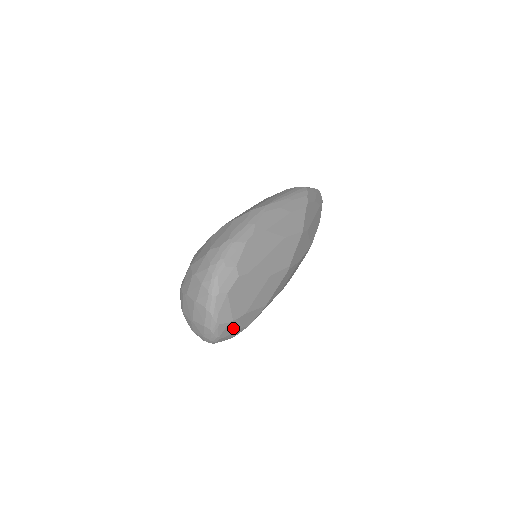
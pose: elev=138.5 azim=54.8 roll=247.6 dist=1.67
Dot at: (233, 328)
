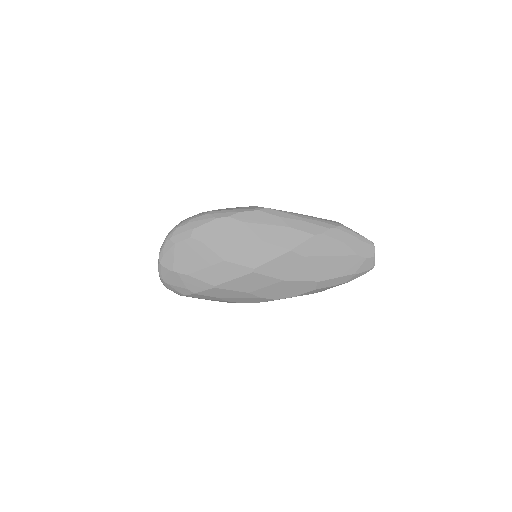
Dot at: (176, 281)
